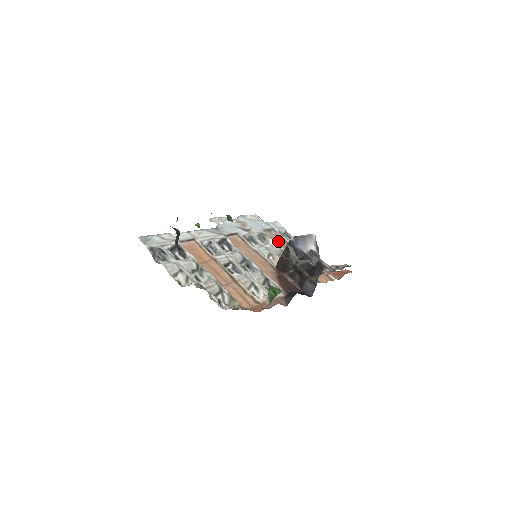
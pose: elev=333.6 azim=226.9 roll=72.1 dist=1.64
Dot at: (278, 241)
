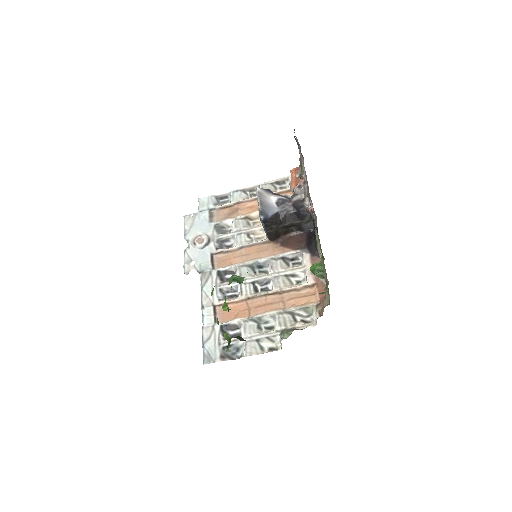
Dot at: (228, 214)
